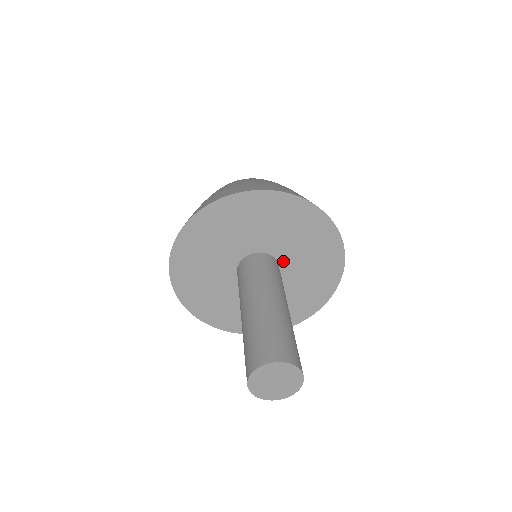
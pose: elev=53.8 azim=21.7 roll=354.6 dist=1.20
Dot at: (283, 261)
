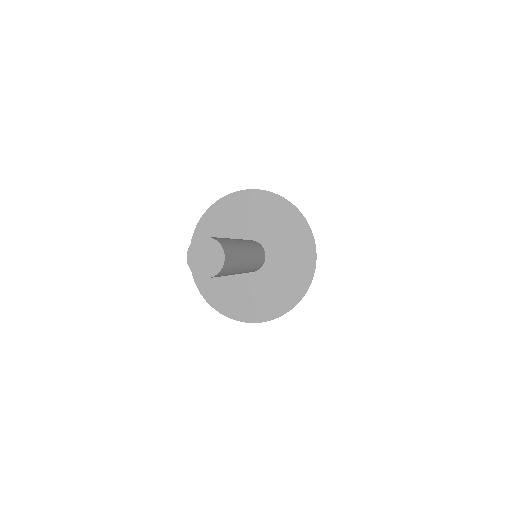
Dot at: (269, 251)
